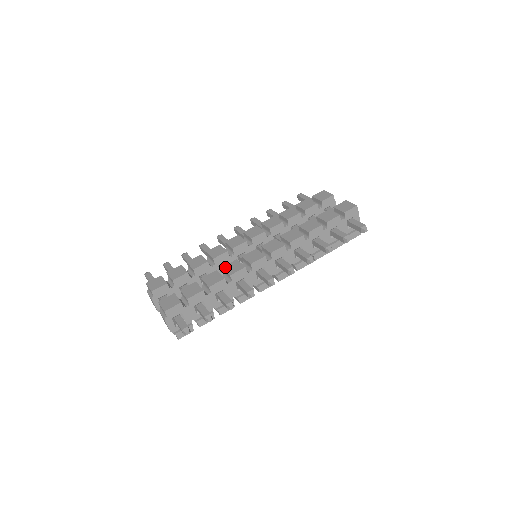
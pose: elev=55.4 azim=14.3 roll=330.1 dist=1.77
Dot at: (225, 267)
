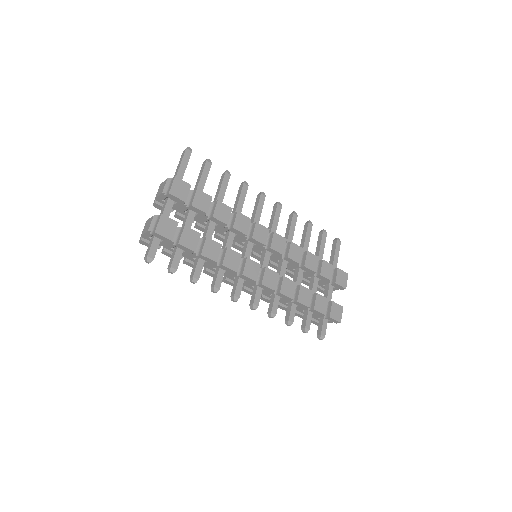
Dot at: (229, 251)
